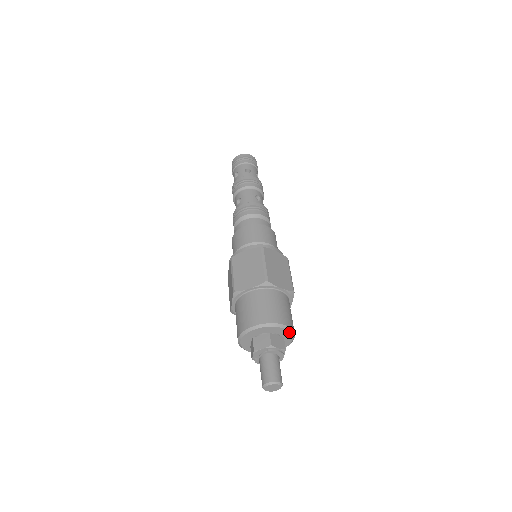
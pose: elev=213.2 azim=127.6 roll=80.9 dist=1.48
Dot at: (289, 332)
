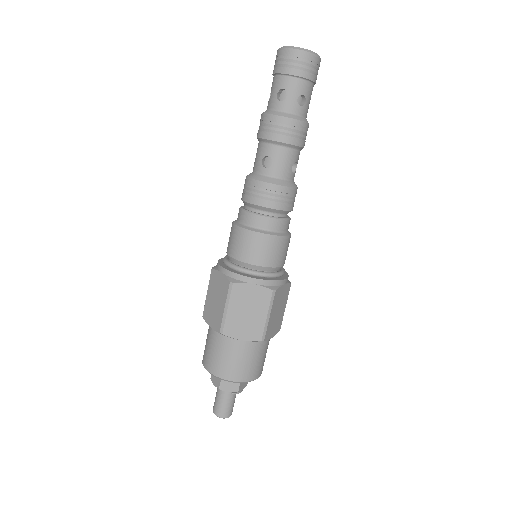
Dot at: occluded
